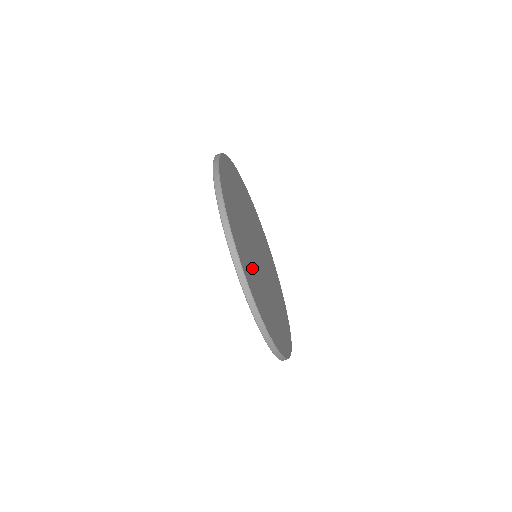
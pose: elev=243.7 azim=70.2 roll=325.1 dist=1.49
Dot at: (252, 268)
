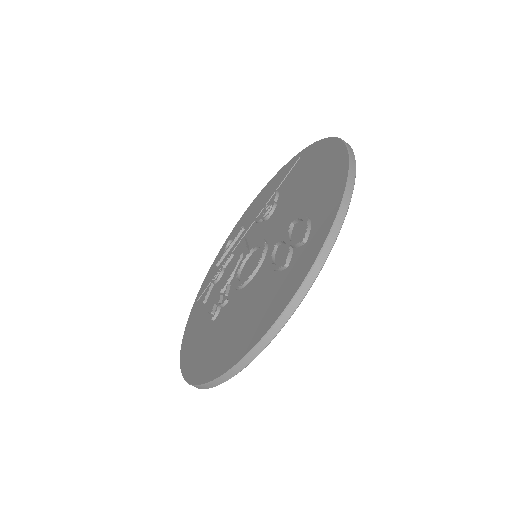
Dot at: occluded
